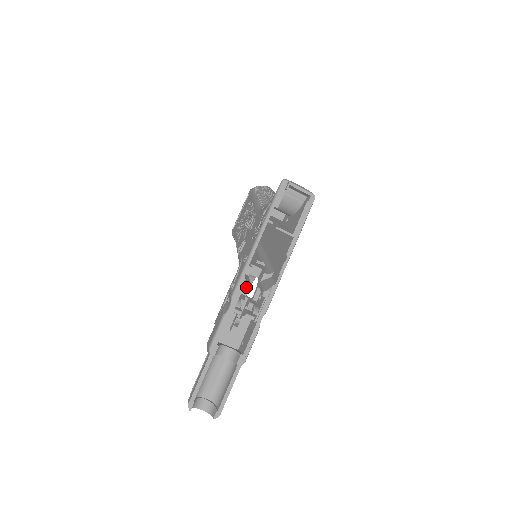
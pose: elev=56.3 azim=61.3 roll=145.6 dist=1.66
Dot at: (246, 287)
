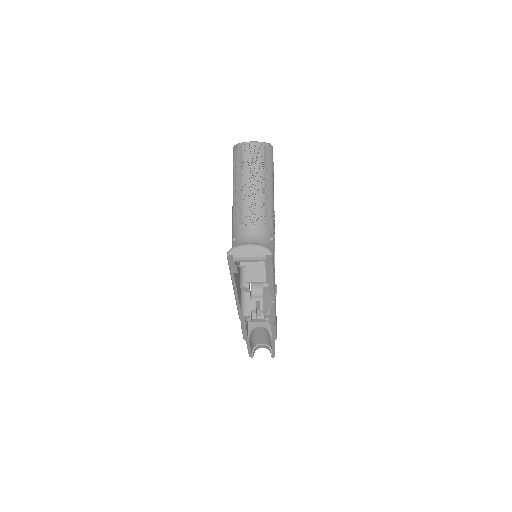
Dot at: (246, 317)
